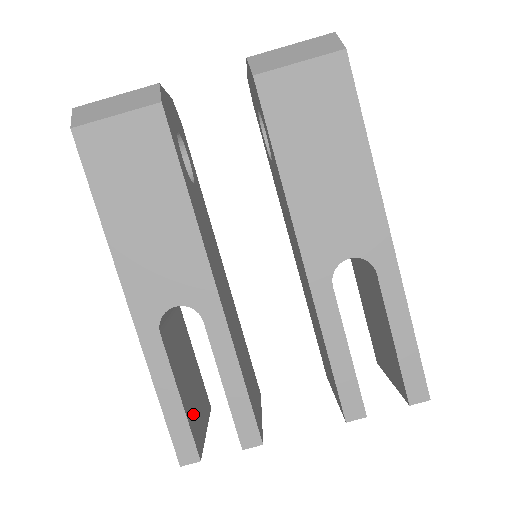
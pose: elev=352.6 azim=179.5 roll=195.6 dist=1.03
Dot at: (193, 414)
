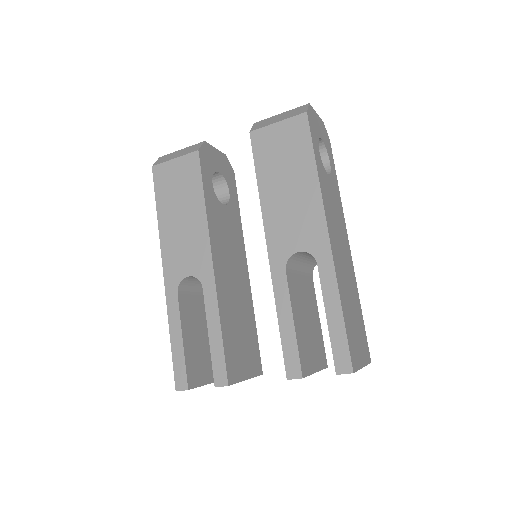
Dot at: (195, 360)
